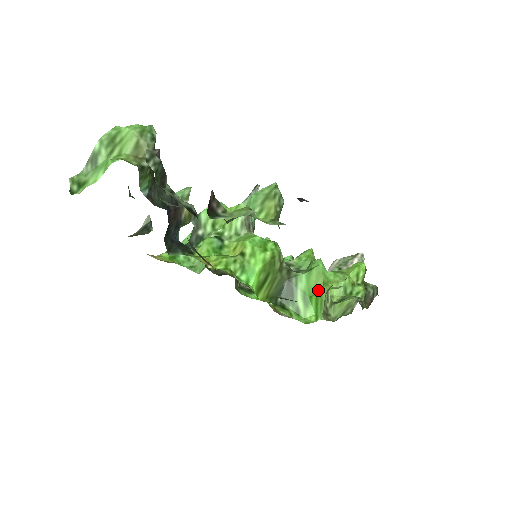
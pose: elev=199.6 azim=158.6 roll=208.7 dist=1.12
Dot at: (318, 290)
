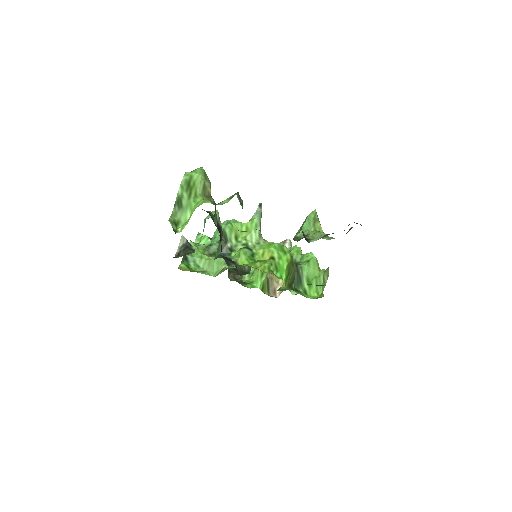
Dot at: (316, 275)
